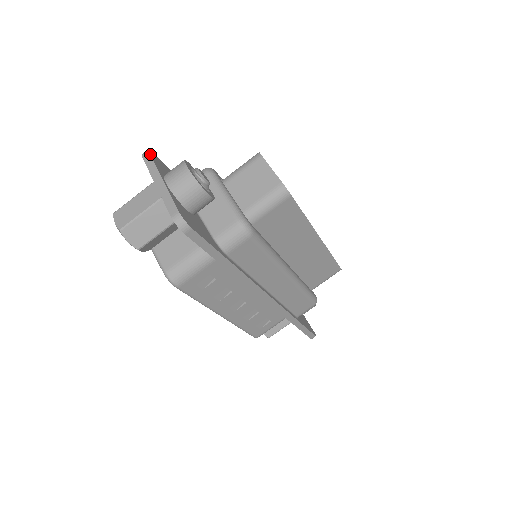
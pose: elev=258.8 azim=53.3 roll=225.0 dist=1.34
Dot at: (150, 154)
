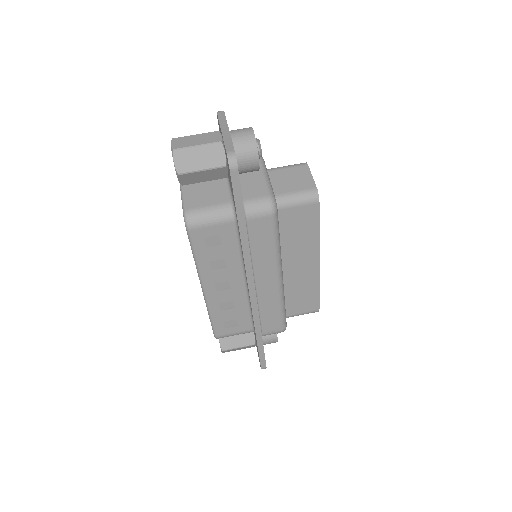
Dot at: (224, 113)
